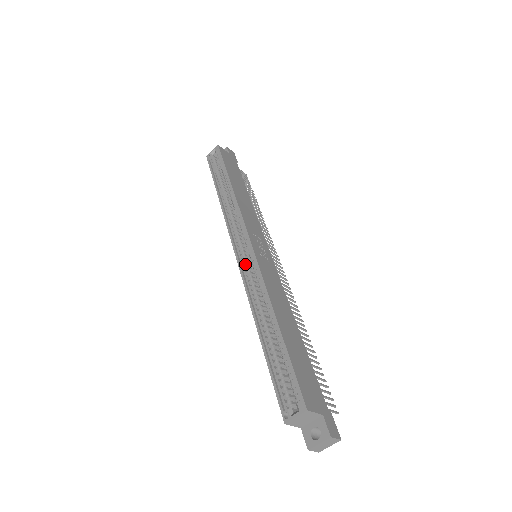
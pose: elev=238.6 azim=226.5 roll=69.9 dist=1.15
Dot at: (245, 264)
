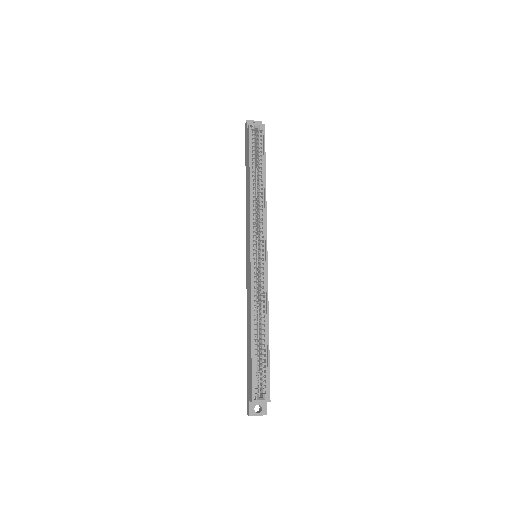
Dot at: (256, 267)
